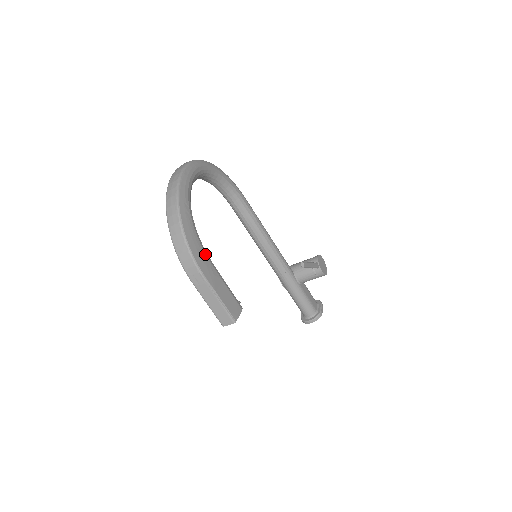
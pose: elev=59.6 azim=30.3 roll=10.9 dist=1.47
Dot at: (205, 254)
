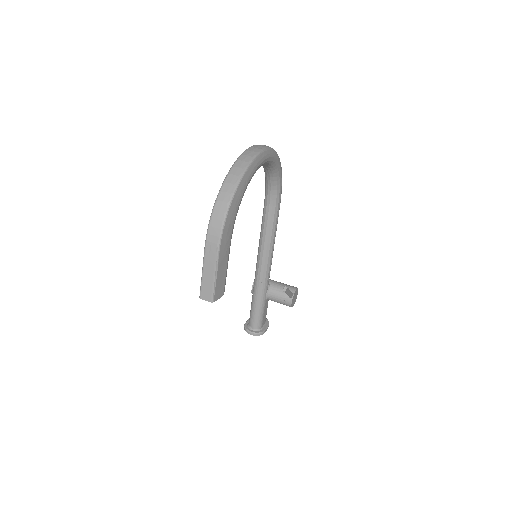
Dot at: (231, 233)
